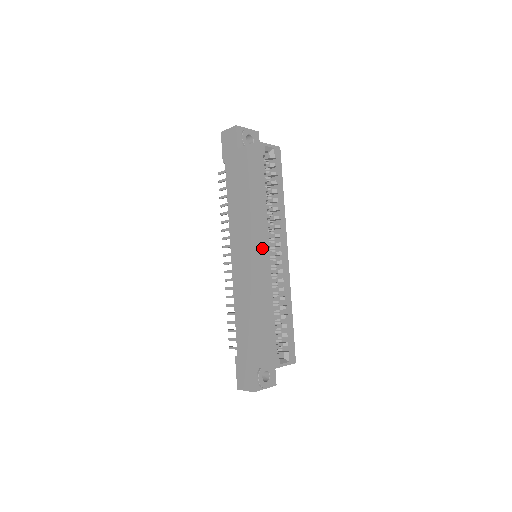
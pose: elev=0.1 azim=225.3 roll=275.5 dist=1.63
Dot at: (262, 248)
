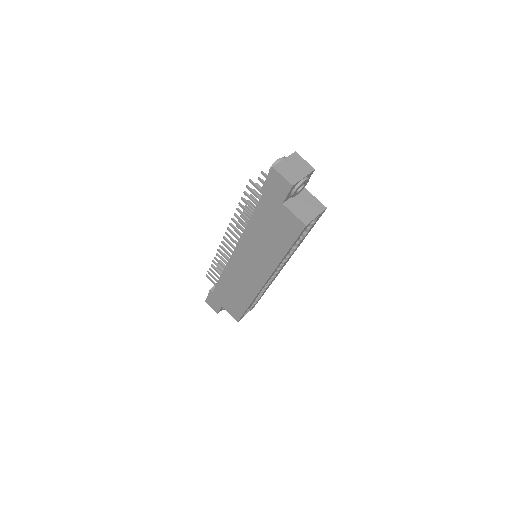
Dot at: (265, 279)
